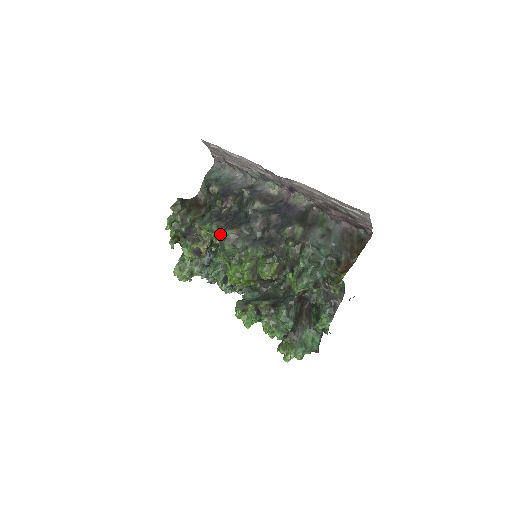
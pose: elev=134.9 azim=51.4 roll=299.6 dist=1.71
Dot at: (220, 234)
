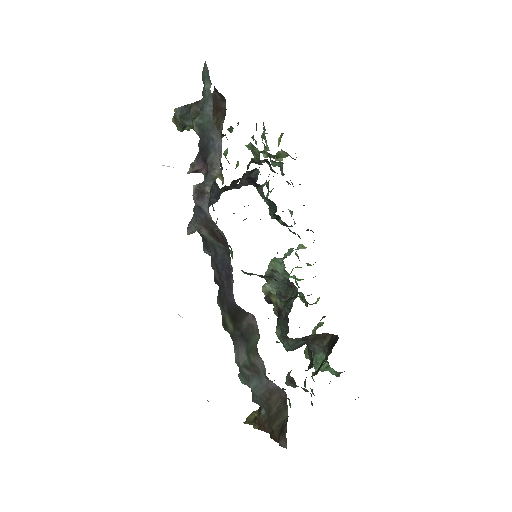
Dot at: occluded
